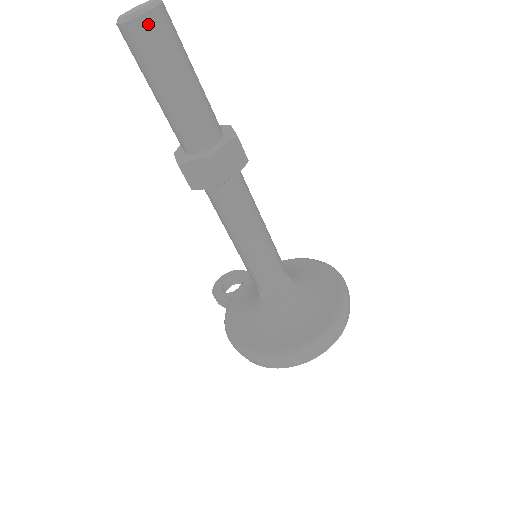
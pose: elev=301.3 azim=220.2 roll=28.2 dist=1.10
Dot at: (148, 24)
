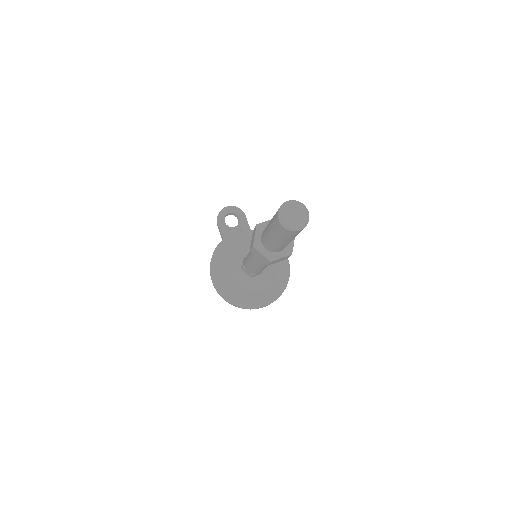
Dot at: (291, 233)
